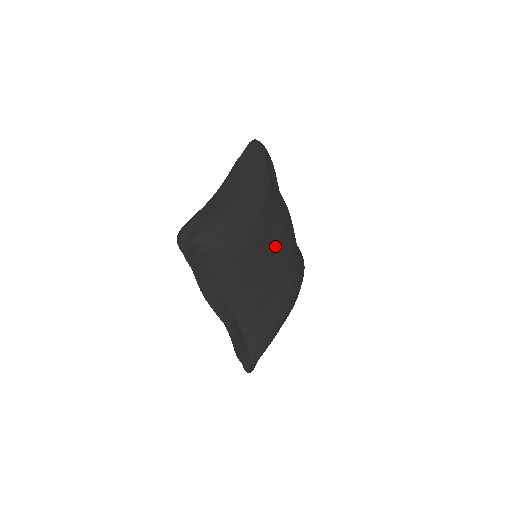
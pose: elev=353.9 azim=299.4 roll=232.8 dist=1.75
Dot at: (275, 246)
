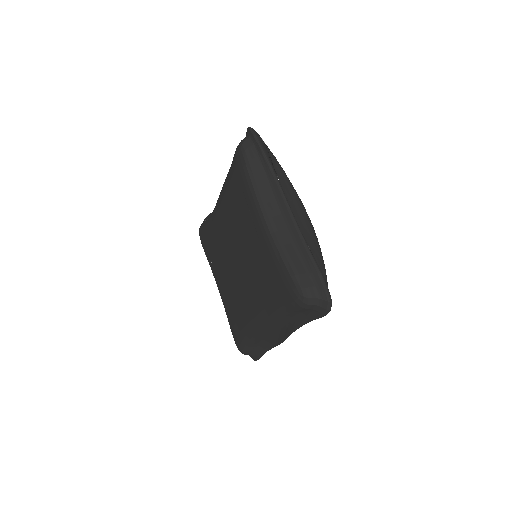
Dot at: occluded
